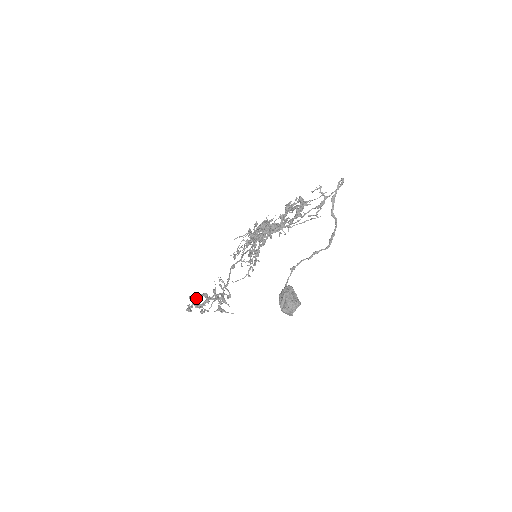
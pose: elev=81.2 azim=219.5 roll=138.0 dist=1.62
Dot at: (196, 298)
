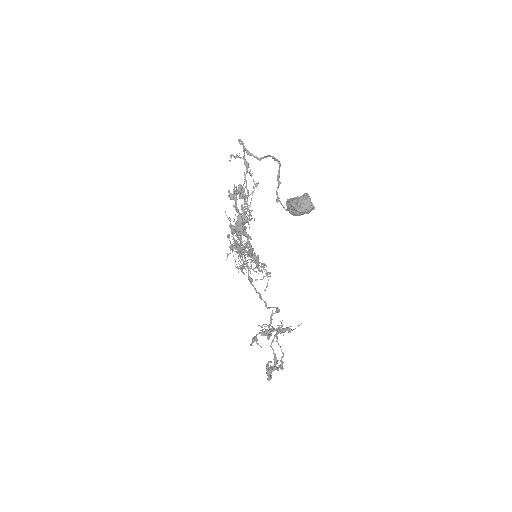
Dot at: occluded
